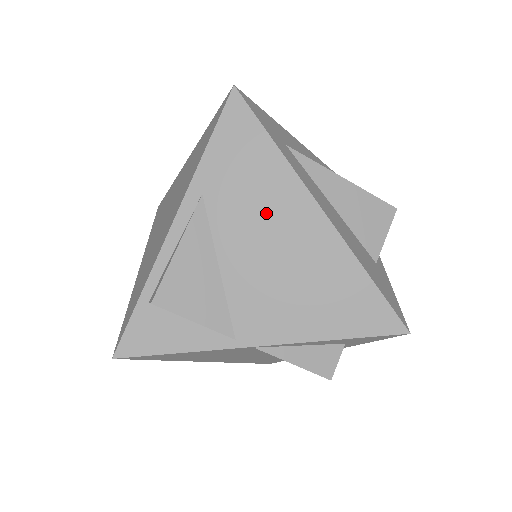
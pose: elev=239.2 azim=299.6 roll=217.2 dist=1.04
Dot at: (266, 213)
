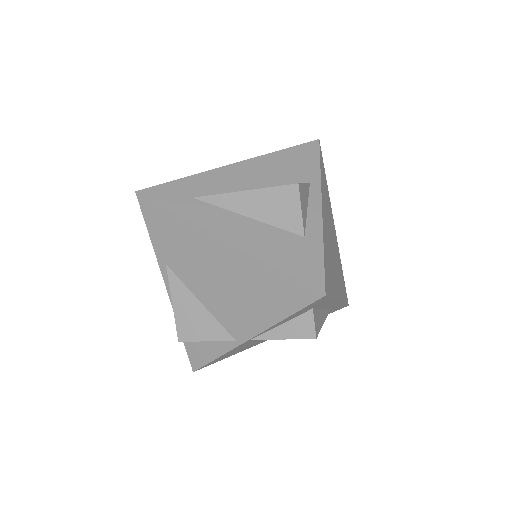
Dot at: (199, 258)
